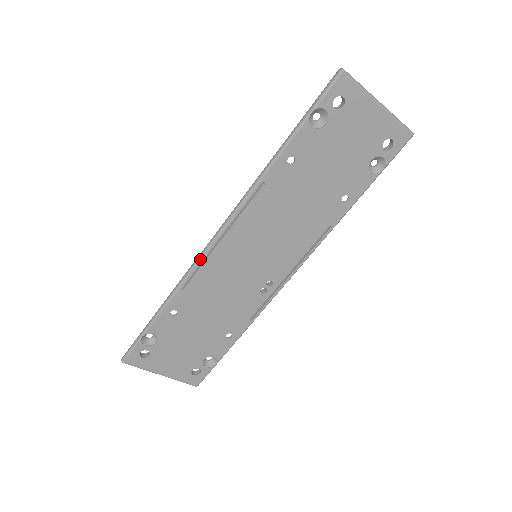
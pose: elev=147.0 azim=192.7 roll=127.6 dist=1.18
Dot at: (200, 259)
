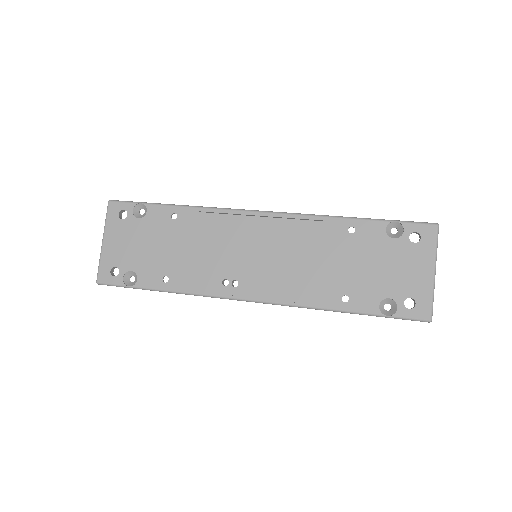
Dot at: (234, 209)
